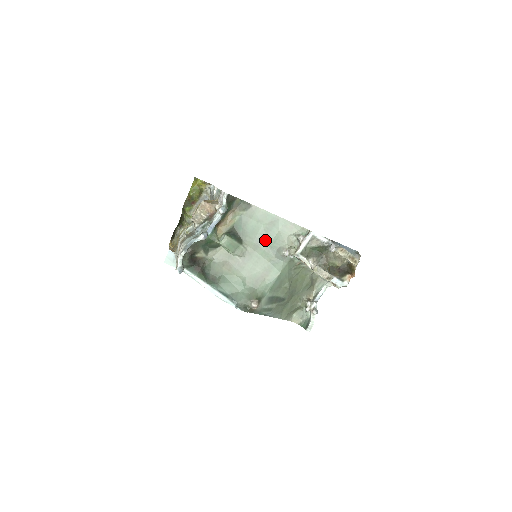
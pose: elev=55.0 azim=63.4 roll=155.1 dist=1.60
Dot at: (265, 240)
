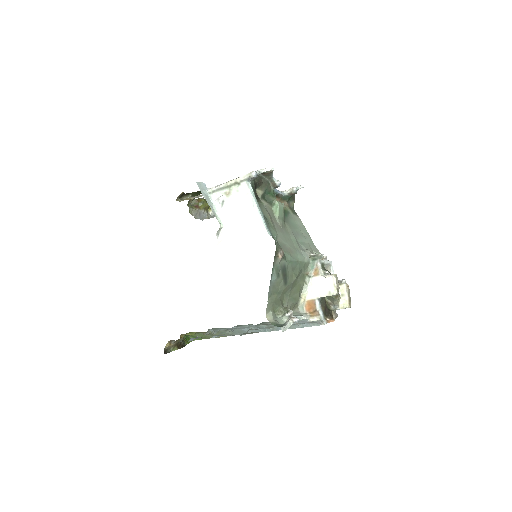
Dot at: (298, 237)
